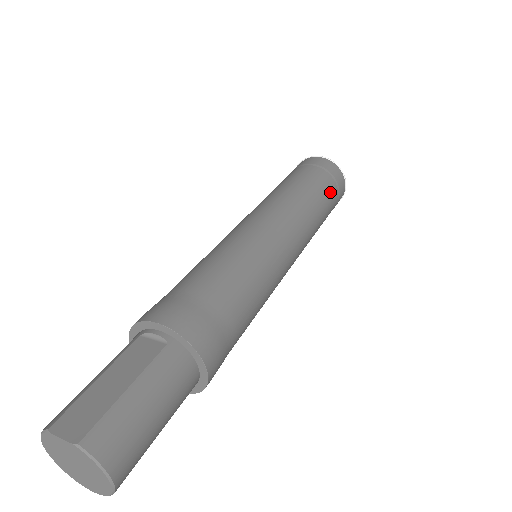
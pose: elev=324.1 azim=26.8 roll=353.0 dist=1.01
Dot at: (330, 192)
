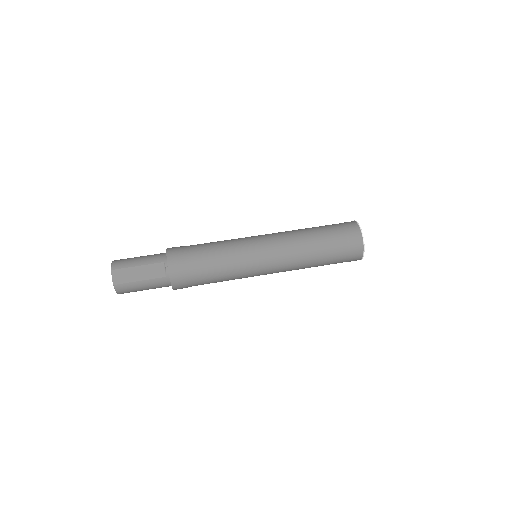
Dot at: (335, 262)
